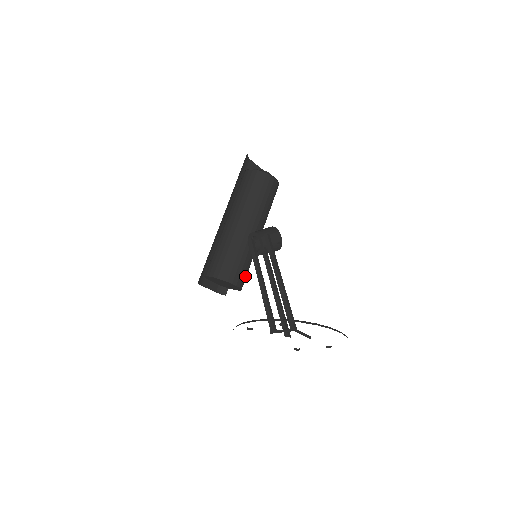
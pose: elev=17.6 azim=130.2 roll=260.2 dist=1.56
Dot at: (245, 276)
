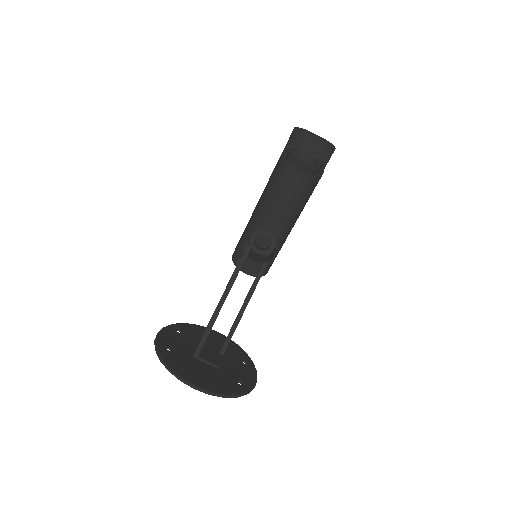
Dot at: occluded
